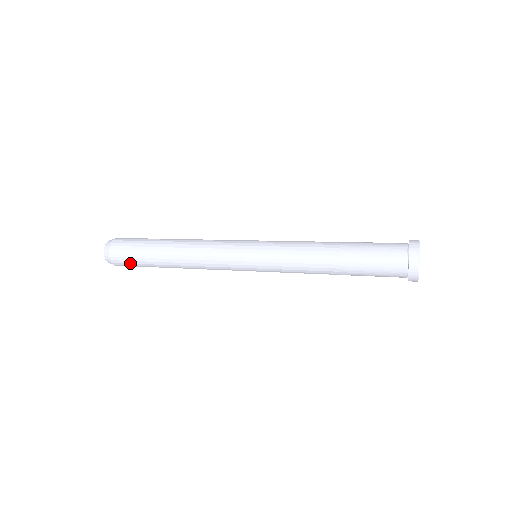
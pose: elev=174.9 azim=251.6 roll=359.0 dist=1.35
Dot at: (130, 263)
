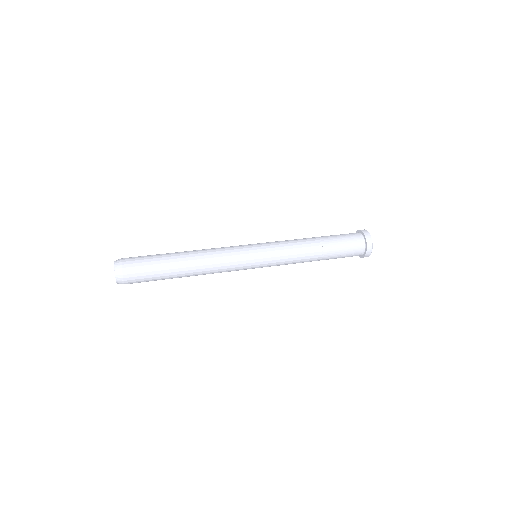
Dot at: occluded
